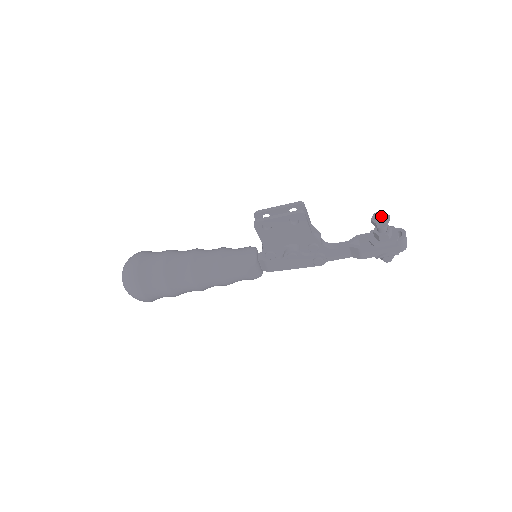
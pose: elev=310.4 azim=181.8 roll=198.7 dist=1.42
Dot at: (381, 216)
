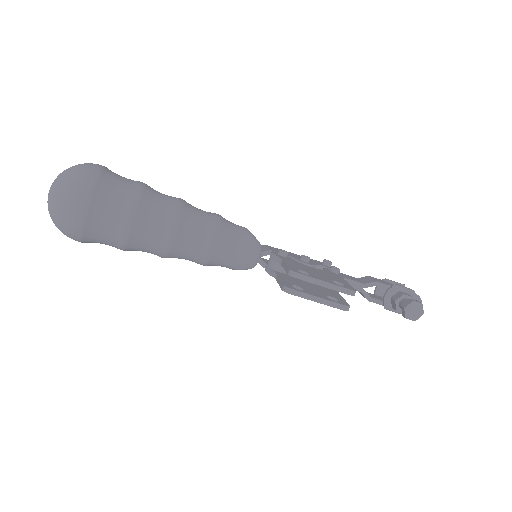
Dot at: (416, 310)
